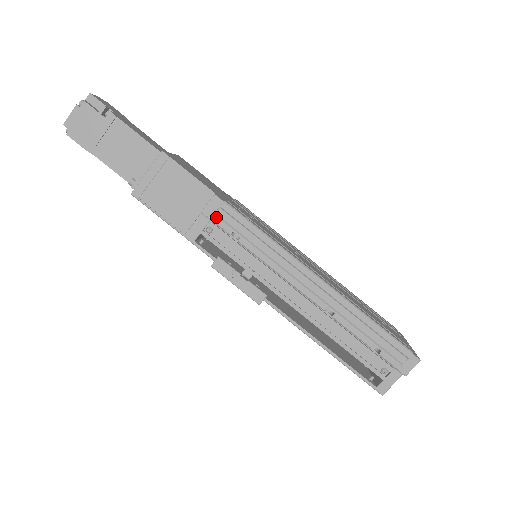
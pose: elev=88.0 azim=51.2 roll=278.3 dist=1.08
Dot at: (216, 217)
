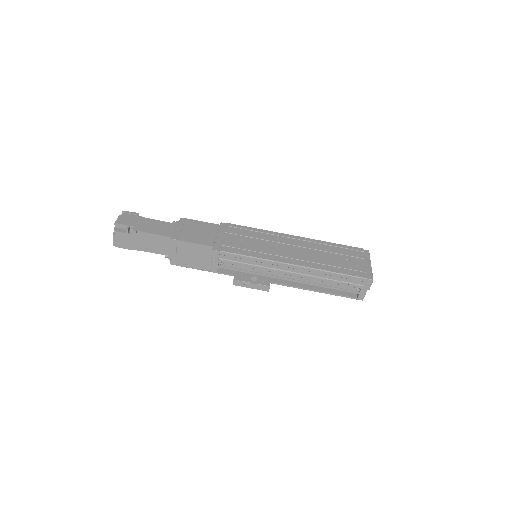
Dot at: (220, 260)
